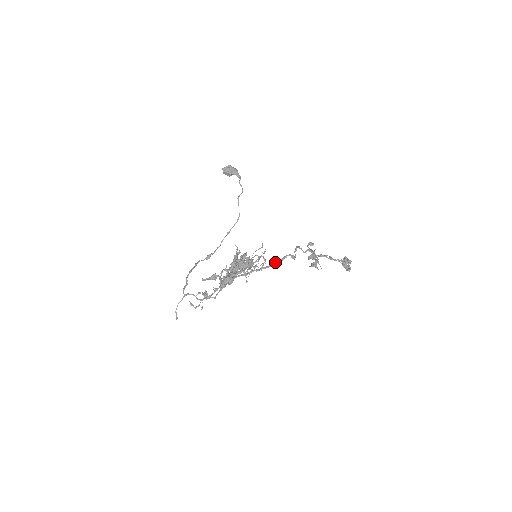
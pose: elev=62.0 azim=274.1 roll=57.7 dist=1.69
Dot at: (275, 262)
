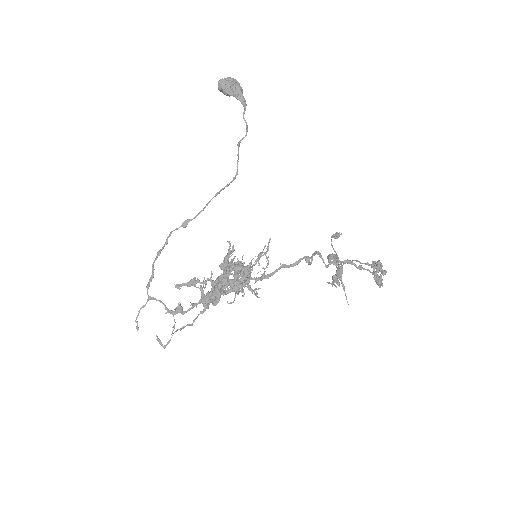
Dot at: (282, 266)
